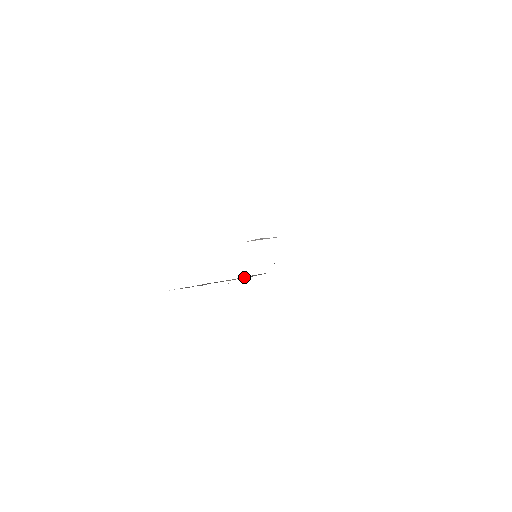
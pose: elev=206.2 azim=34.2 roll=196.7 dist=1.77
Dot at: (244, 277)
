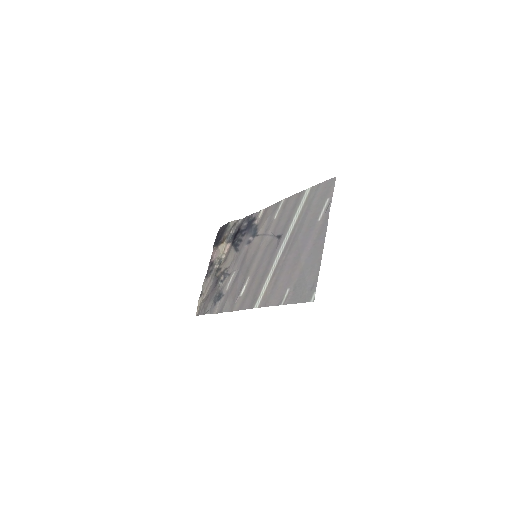
Dot at: (228, 242)
